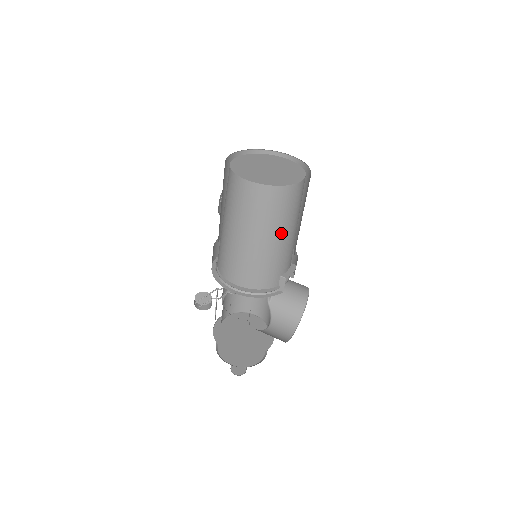
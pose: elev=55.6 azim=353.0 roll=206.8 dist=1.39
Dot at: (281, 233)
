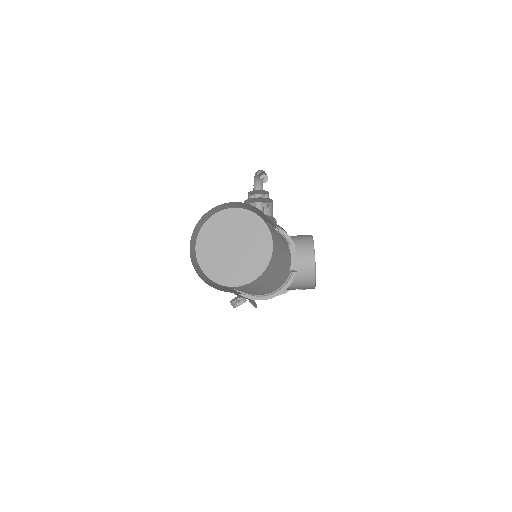
Dot at: (277, 272)
